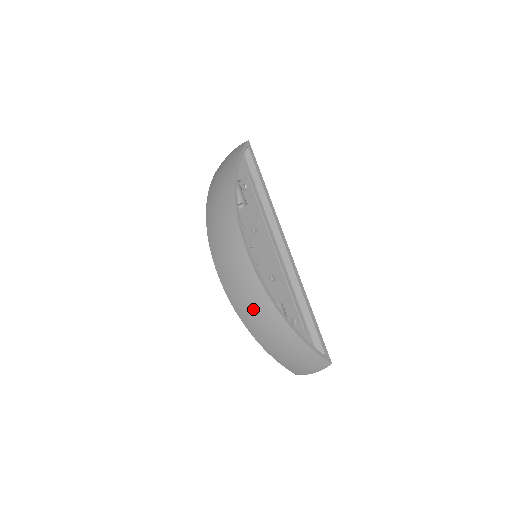
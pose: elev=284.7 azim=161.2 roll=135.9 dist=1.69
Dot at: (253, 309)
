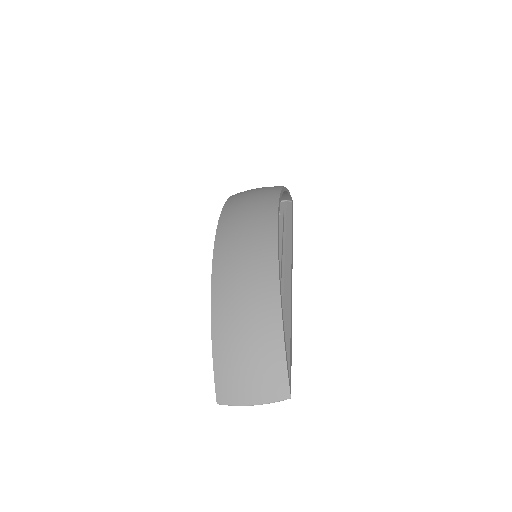
Dot at: (245, 261)
